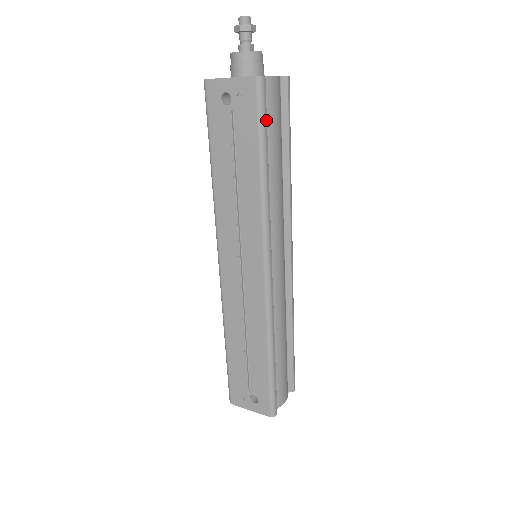
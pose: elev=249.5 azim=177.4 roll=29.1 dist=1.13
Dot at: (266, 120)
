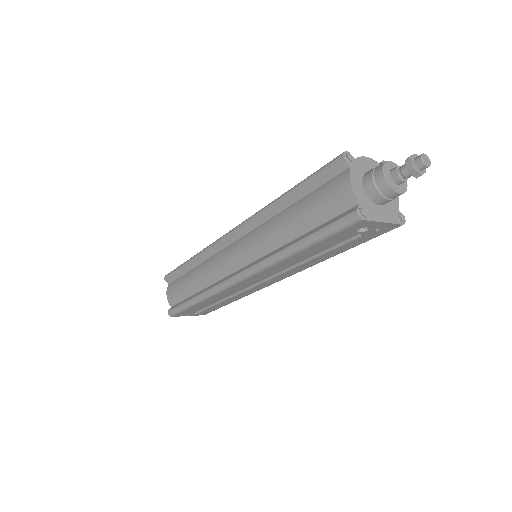
Dot at: occluded
